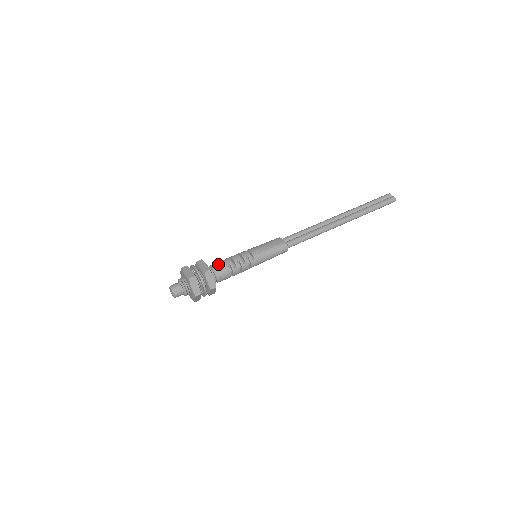
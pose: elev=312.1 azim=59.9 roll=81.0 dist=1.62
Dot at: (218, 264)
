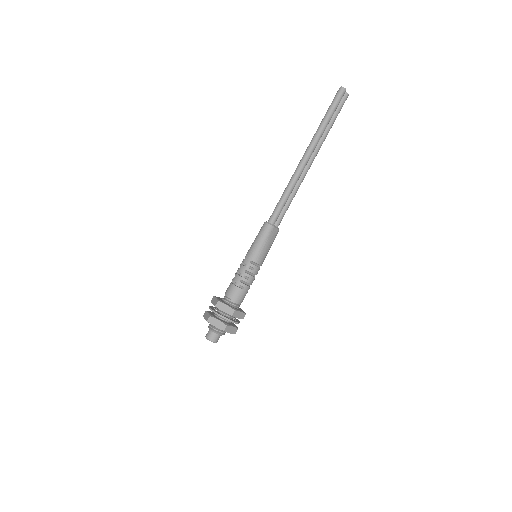
Dot at: (242, 298)
